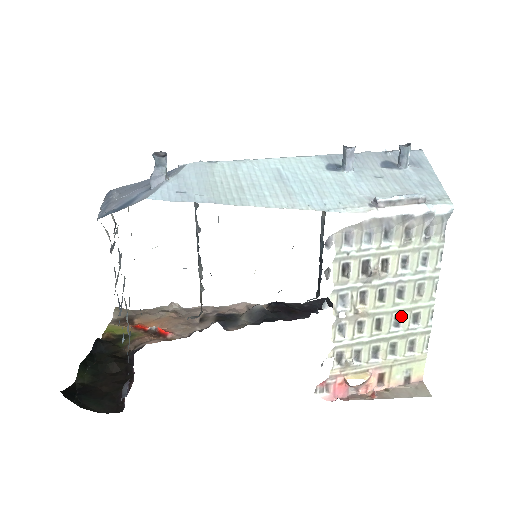
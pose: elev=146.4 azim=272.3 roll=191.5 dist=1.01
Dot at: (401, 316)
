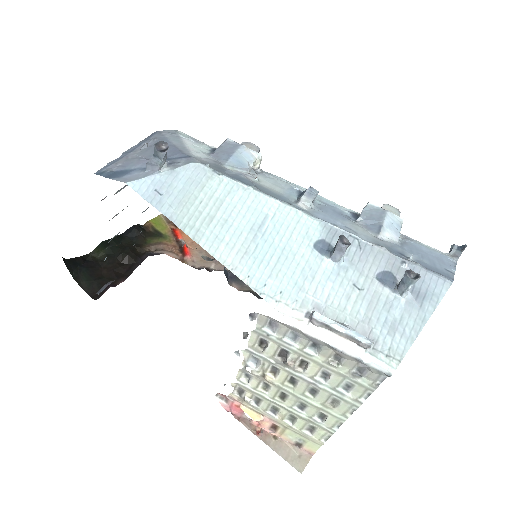
Dot at: (307, 405)
